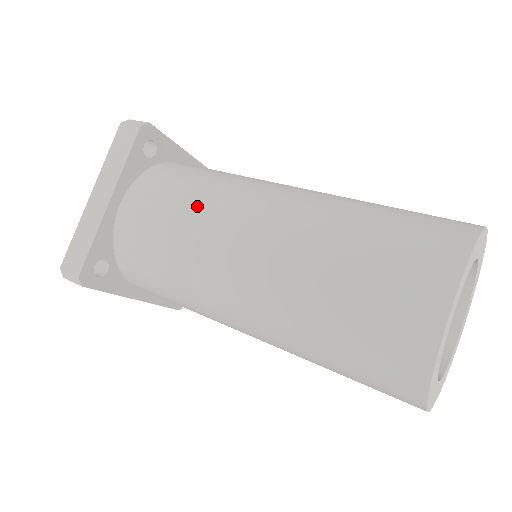
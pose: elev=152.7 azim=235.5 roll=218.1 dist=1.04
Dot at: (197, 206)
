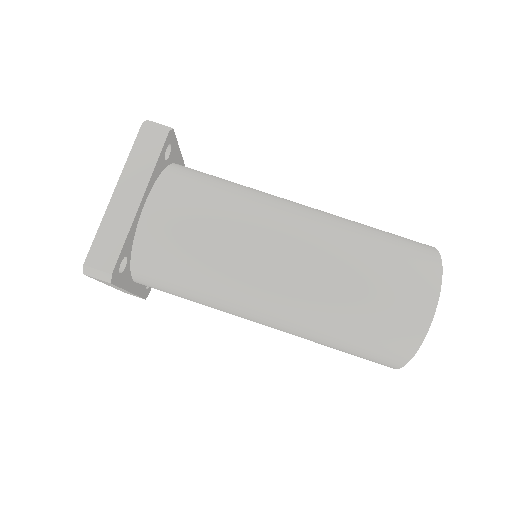
Dot at: (208, 303)
